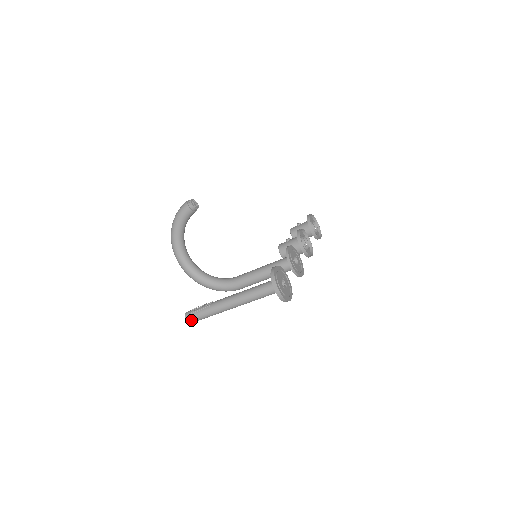
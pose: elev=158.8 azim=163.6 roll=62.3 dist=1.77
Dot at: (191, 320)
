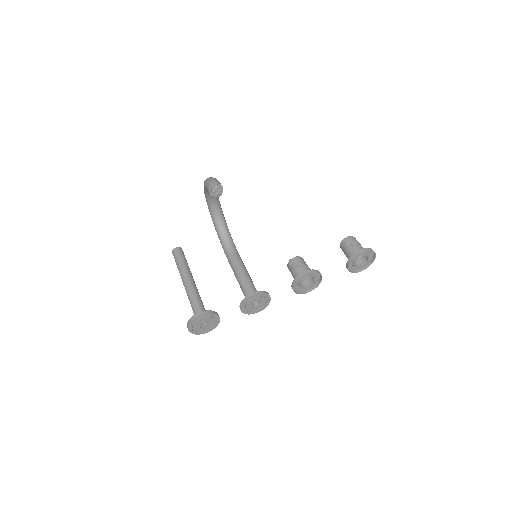
Dot at: occluded
